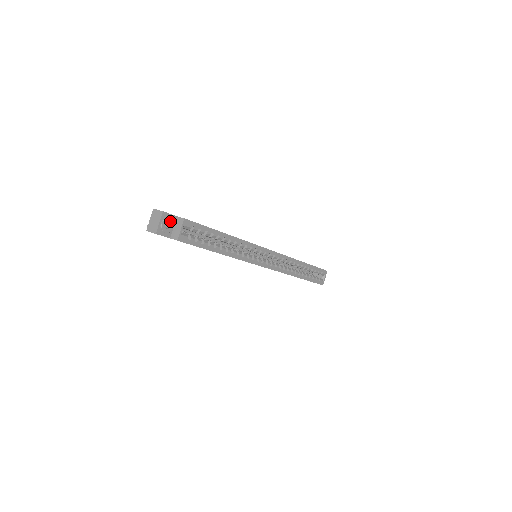
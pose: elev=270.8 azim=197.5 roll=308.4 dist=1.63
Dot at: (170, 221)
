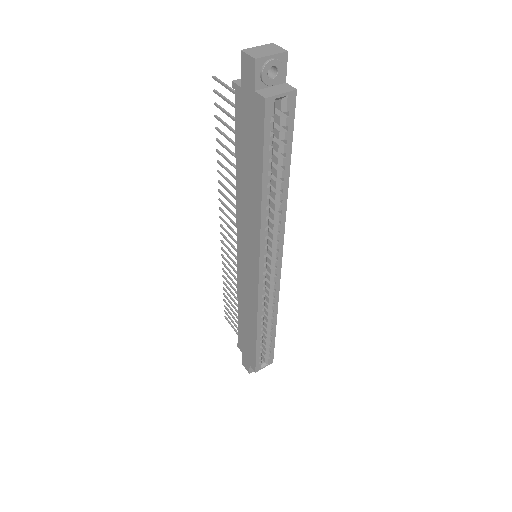
Dot at: (279, 73)
